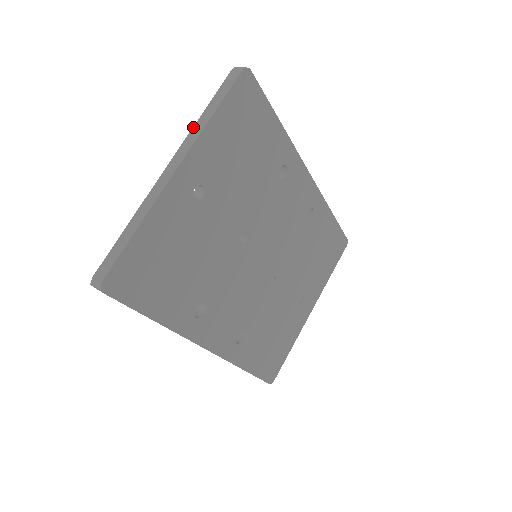
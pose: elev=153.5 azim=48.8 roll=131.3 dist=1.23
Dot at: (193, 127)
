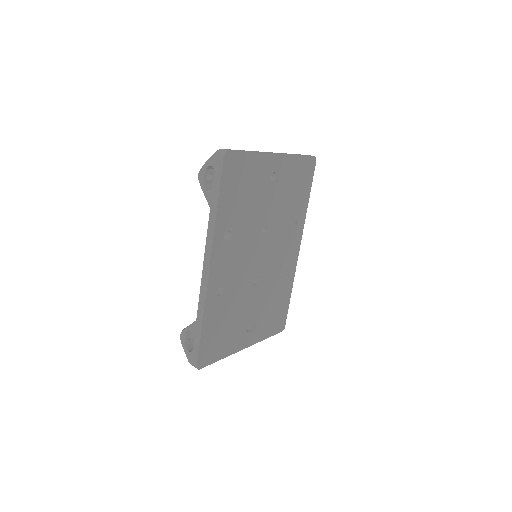
Dot at: (286, 153)
